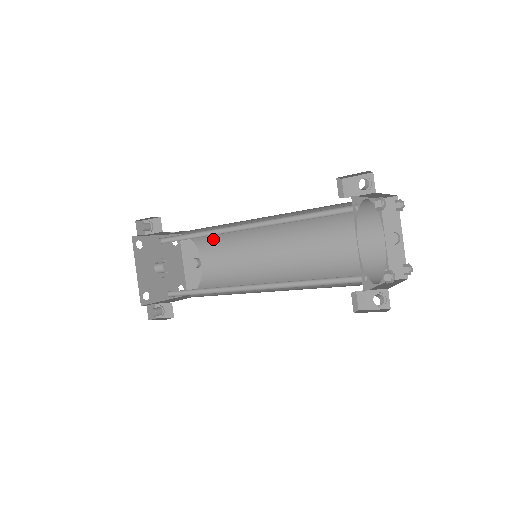
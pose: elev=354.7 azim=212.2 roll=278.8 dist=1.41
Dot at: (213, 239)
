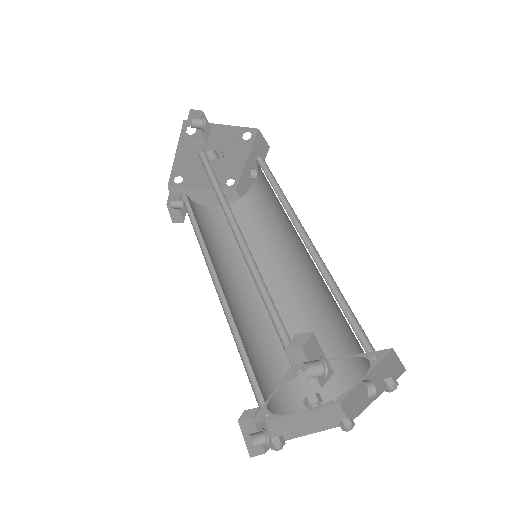
Dot at: occluded
